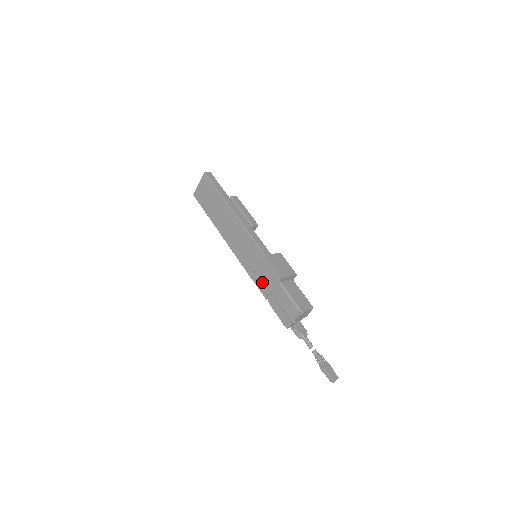
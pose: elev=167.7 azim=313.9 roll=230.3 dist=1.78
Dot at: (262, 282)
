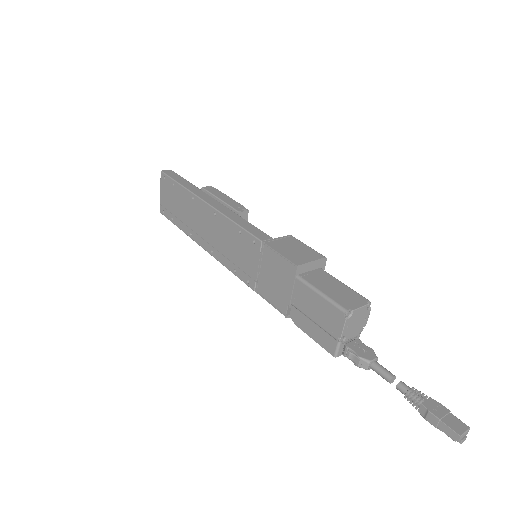
Dot at: (272, 290)
